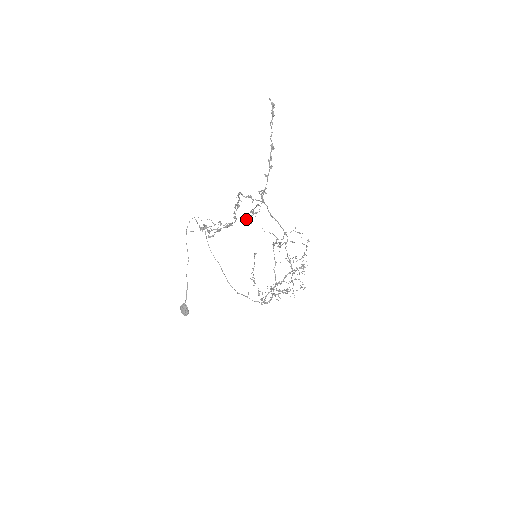
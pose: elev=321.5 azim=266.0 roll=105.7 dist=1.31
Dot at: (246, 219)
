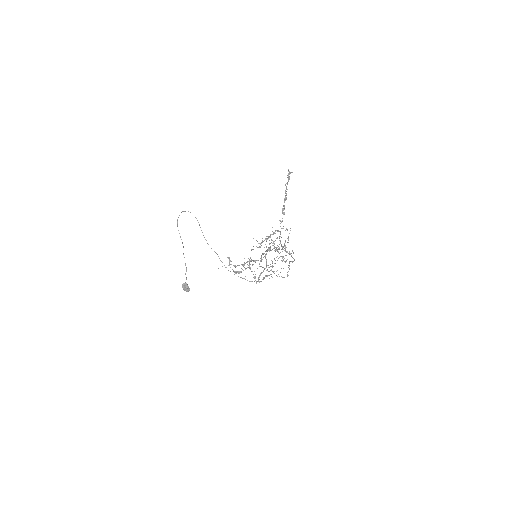
Dot at: (259, 247)
